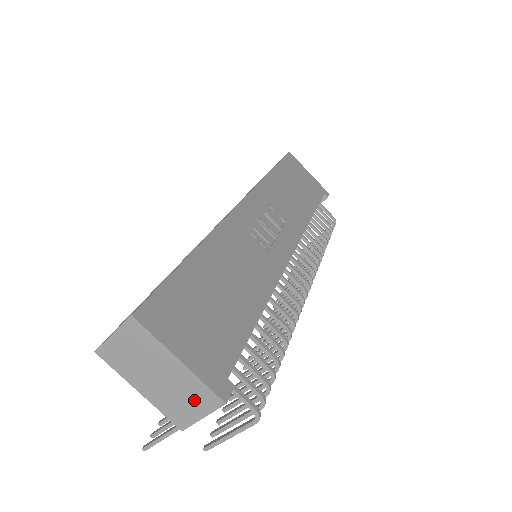
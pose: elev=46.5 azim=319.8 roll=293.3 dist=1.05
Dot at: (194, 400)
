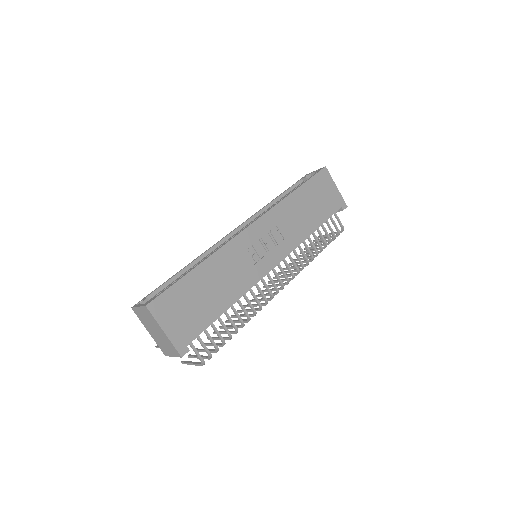
Dot at: (170, 349)
